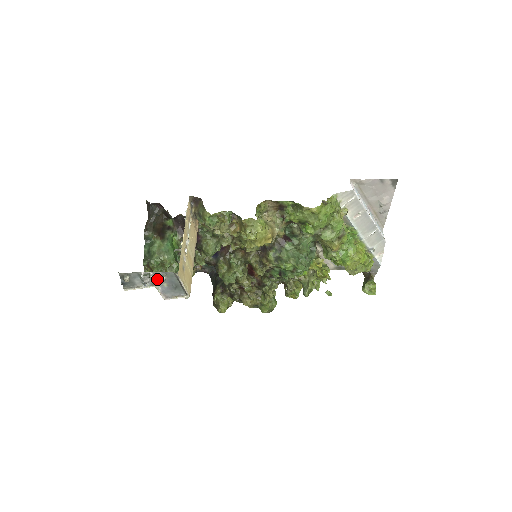
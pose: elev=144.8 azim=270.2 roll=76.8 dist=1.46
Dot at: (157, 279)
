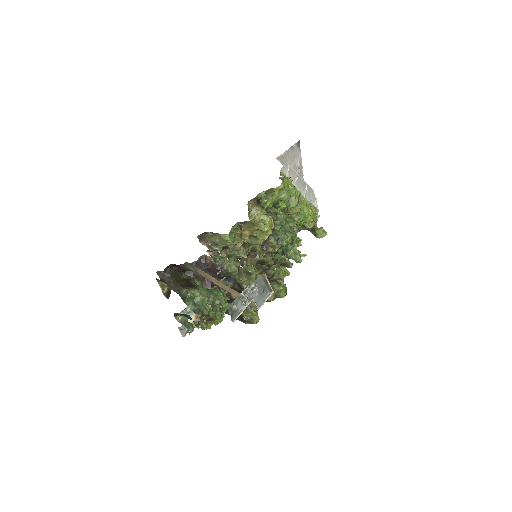
Dot at: (253, 291)
